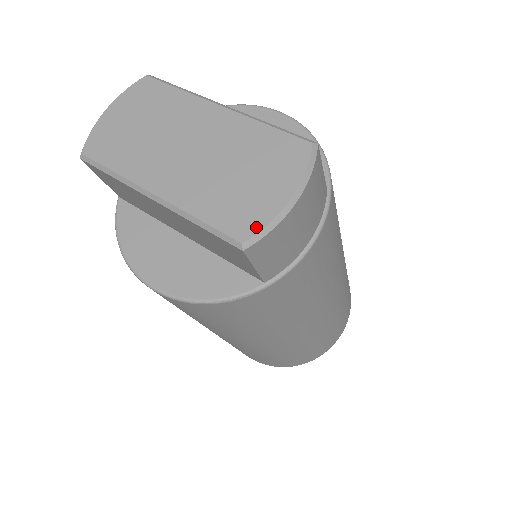
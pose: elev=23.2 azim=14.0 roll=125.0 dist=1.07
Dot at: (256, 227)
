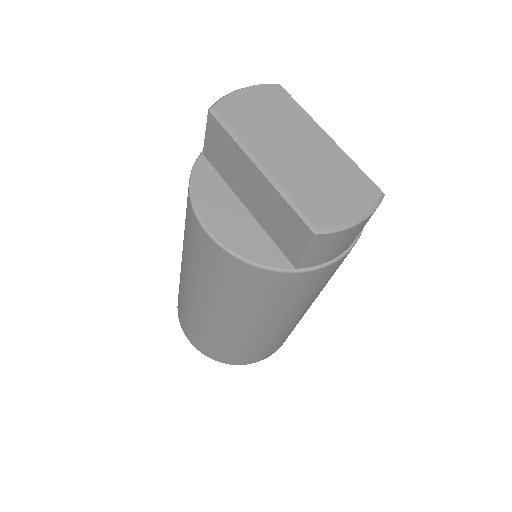
Dot at: (330, 224)
